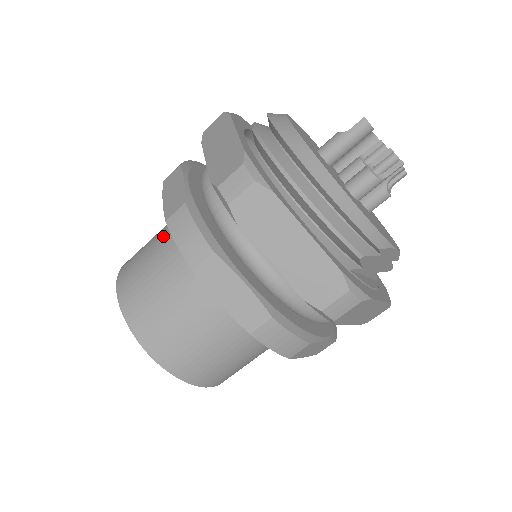
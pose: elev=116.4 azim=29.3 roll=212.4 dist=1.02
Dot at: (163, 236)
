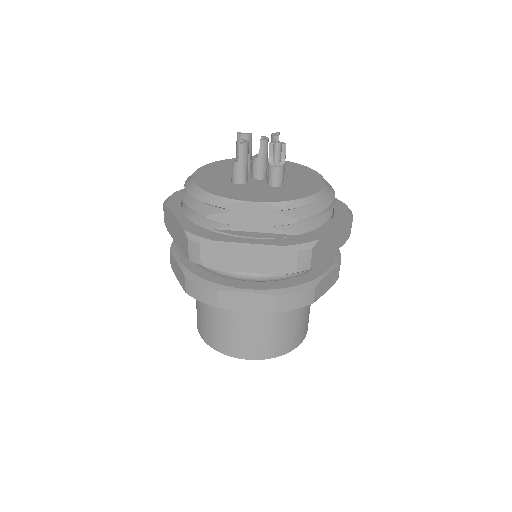
Dot at: occluded
